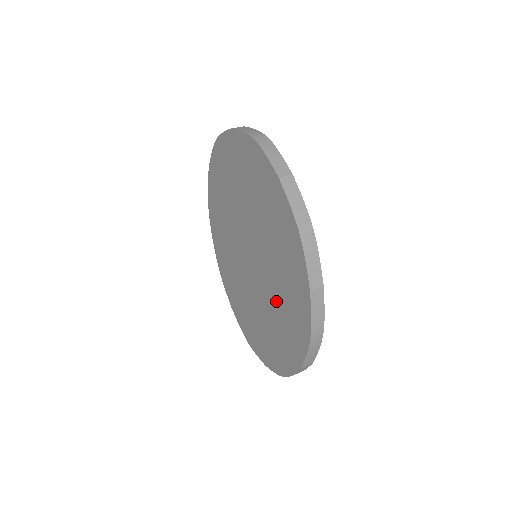
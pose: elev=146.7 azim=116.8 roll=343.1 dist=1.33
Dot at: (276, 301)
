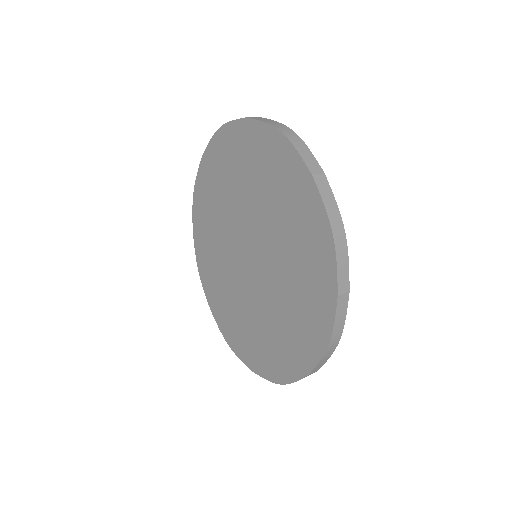
Dot at: (283, 305)
